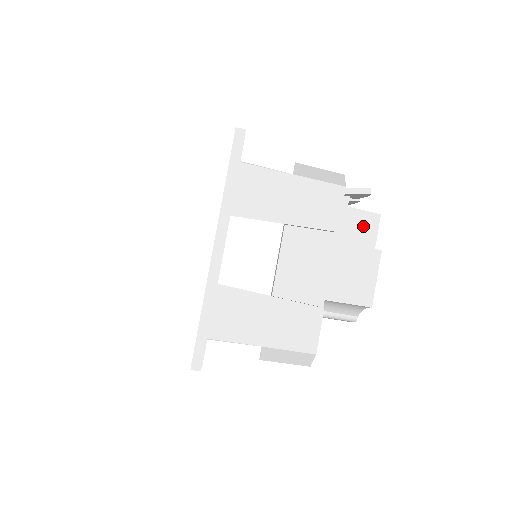
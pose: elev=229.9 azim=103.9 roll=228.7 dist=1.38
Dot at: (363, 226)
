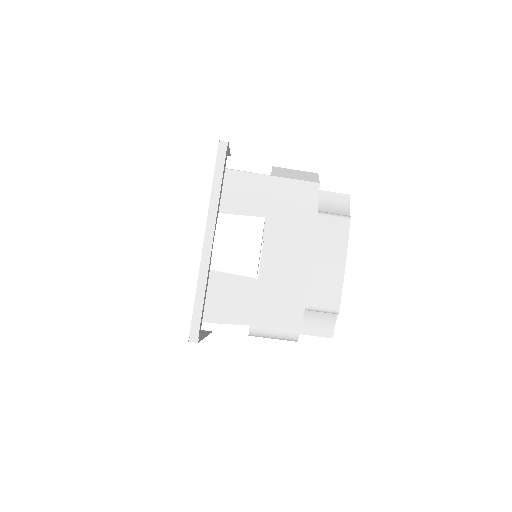
Dot at: occluded
